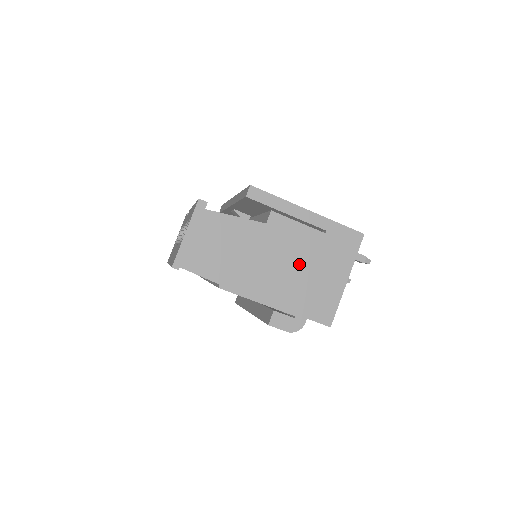
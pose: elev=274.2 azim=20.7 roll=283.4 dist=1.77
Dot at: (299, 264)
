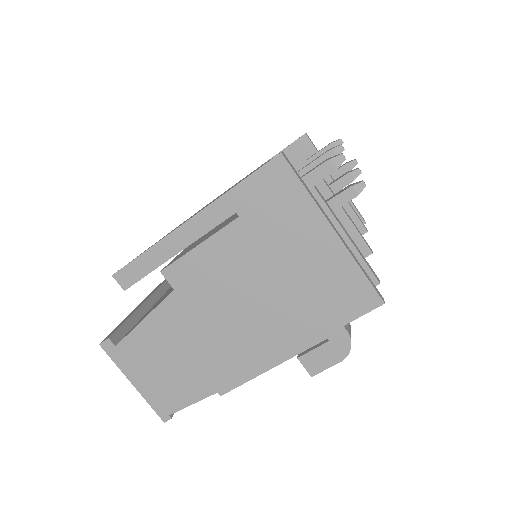
Dot at: (258, 285)
